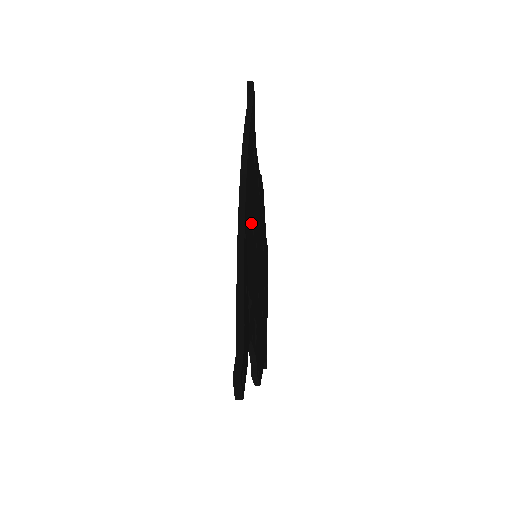
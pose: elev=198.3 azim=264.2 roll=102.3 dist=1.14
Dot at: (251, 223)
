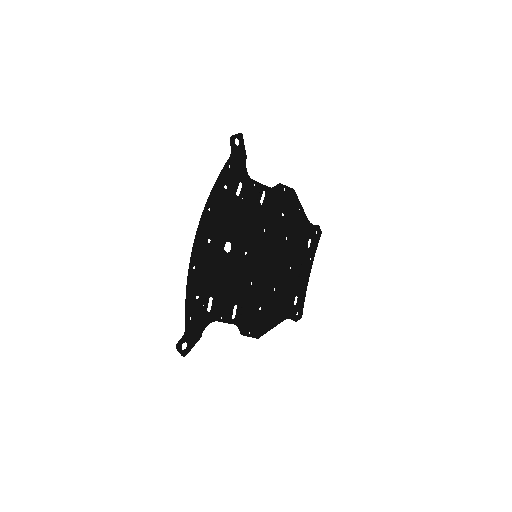
Dot at: (221, 248)
